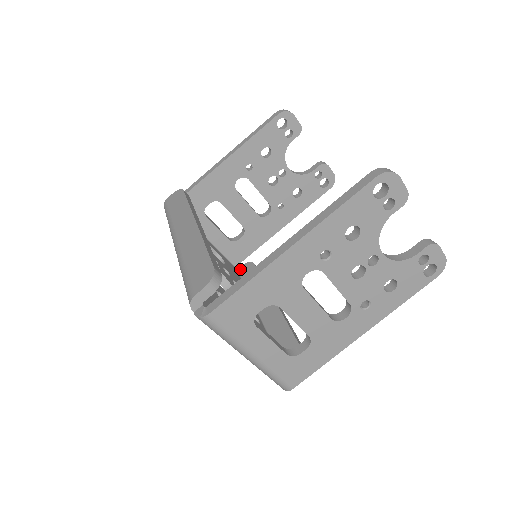
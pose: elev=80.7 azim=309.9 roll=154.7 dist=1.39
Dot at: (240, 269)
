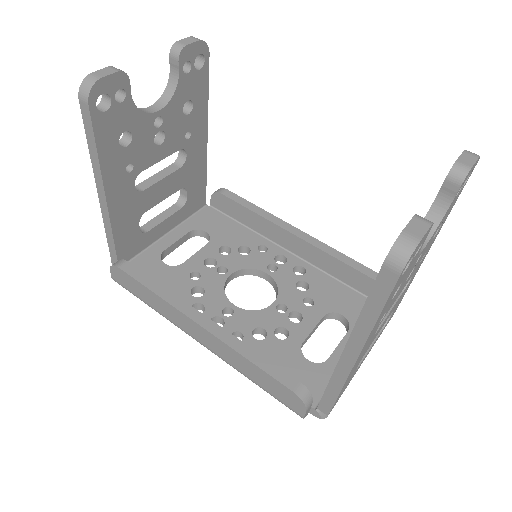
Dot at: (213, 205)
